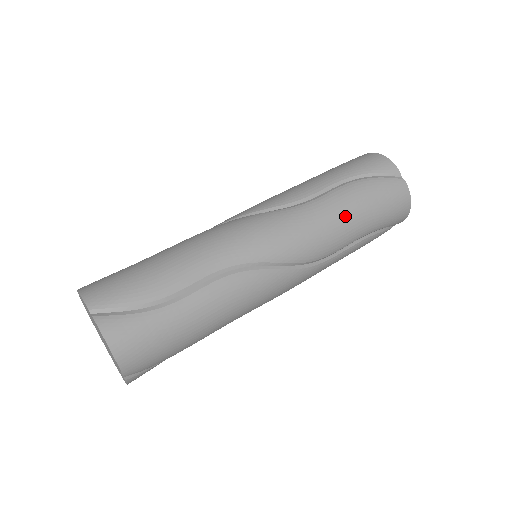
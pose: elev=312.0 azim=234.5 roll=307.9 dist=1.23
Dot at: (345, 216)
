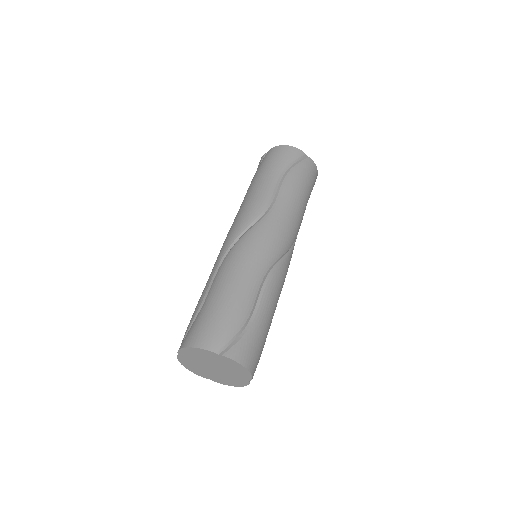
Dot at: (298, 201)
